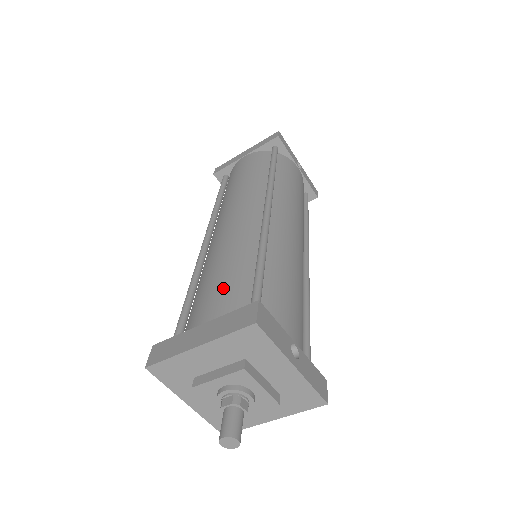
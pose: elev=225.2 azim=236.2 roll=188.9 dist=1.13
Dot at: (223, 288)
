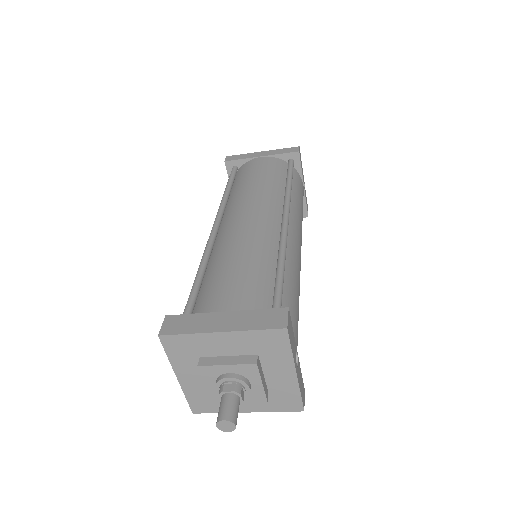
Dot at: (245, 283)
